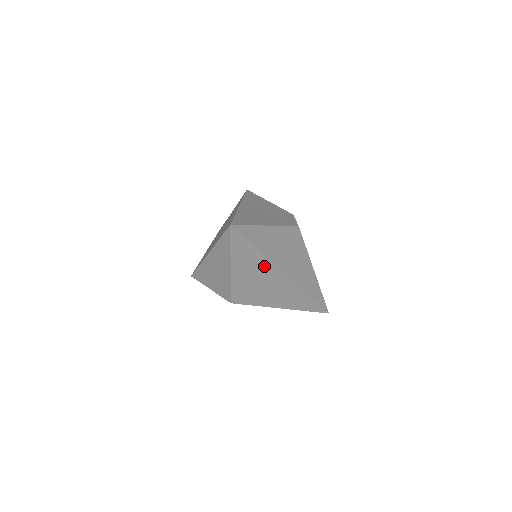
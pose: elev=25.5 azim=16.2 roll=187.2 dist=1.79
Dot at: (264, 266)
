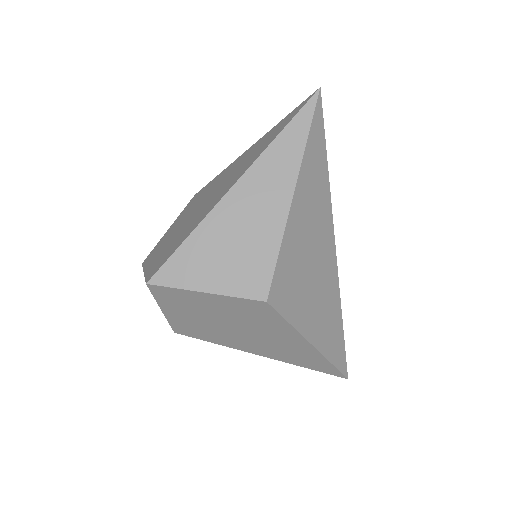
Dot at: (323, 216)
